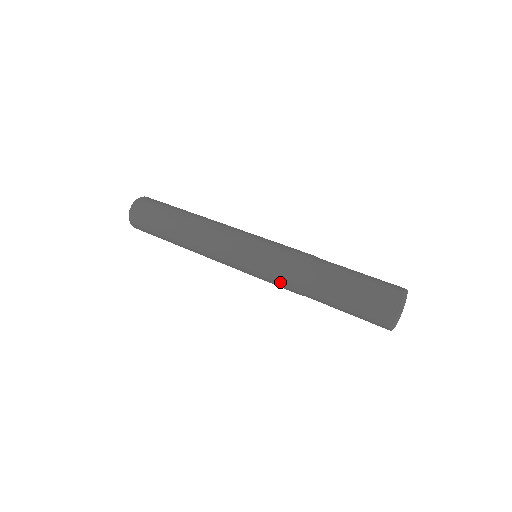
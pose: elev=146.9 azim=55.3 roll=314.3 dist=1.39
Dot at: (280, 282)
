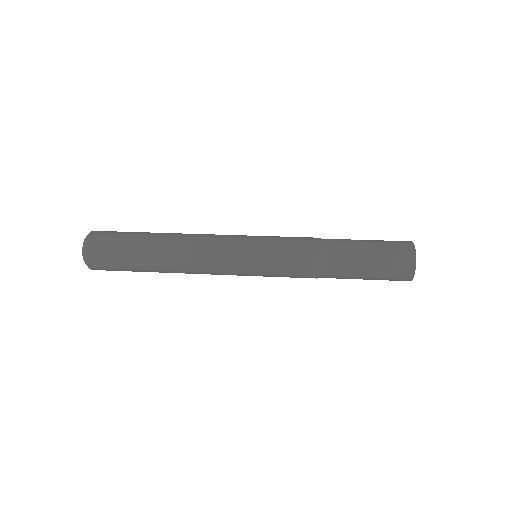
Dot at: (298, 266)
